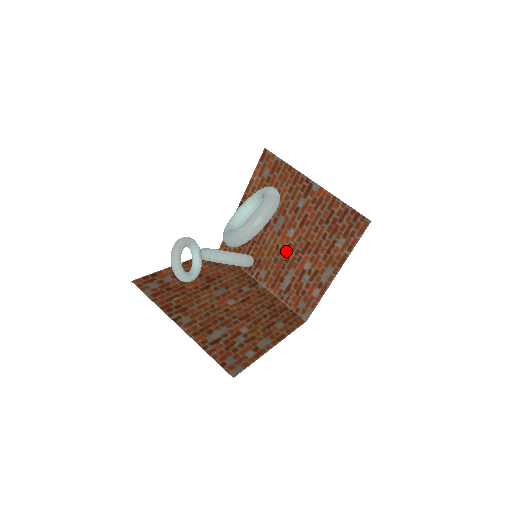
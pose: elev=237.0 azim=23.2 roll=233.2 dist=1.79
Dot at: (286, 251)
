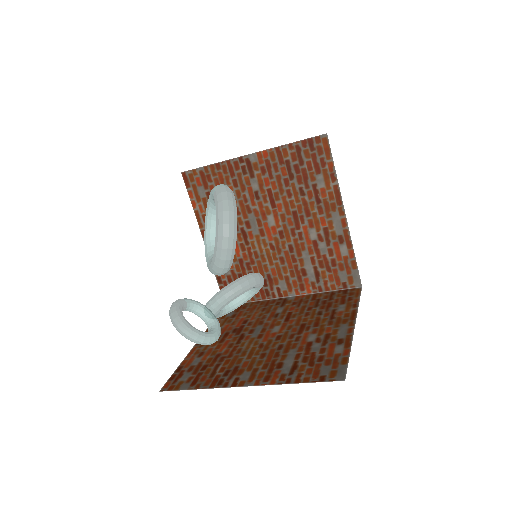
Dot at: (282, 242)
